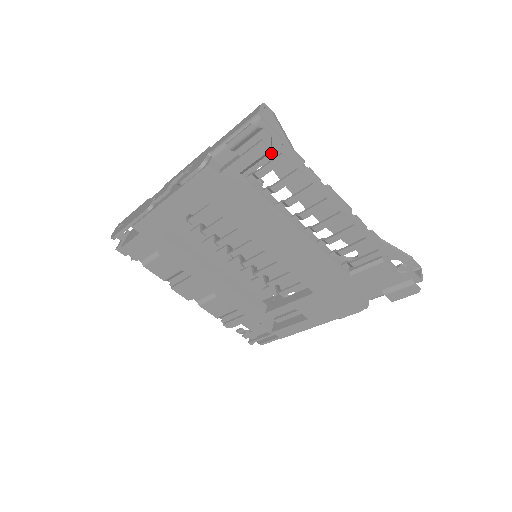
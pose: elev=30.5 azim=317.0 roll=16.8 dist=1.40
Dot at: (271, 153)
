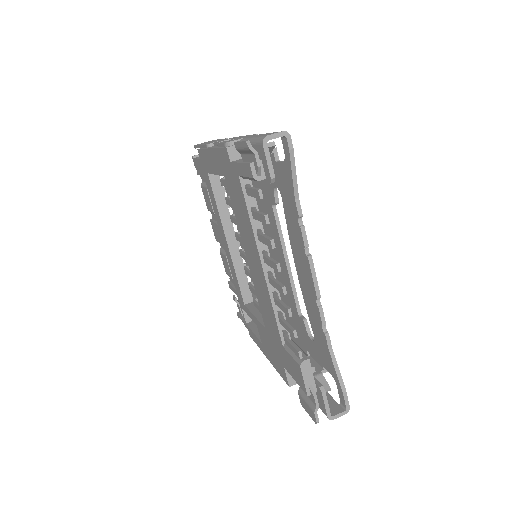
Dot at: (265, 182)
